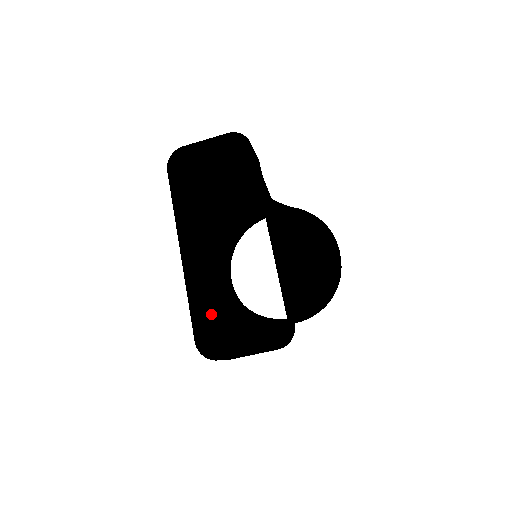
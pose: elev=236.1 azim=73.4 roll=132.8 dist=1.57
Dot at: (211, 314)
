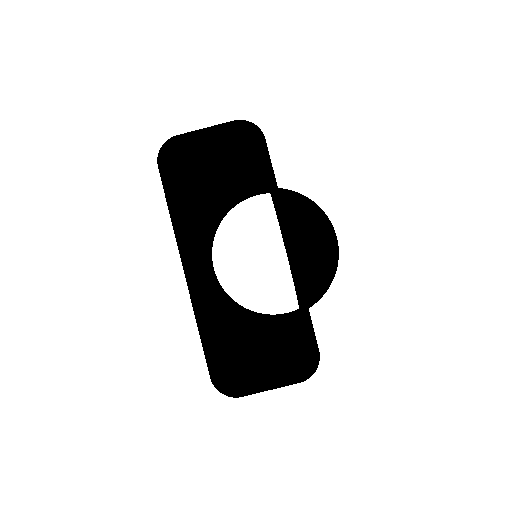
Dot at: (214, 331)
